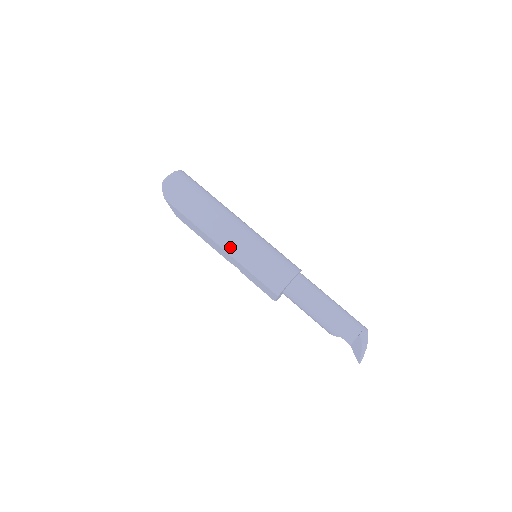
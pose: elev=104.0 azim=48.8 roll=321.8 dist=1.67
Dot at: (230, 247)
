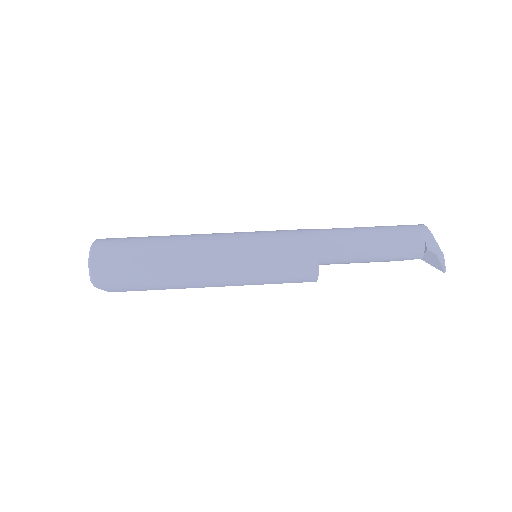
Dot at: (227, 282)
